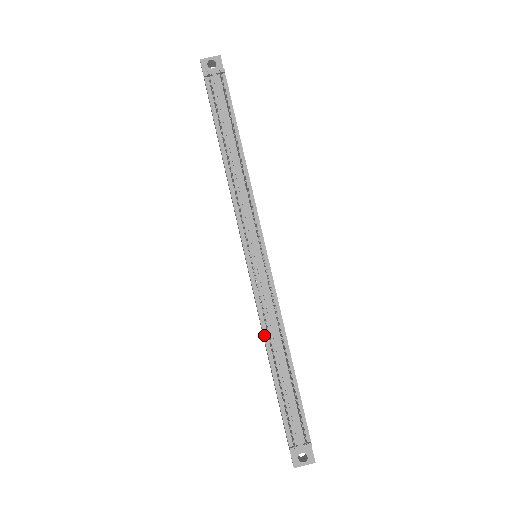
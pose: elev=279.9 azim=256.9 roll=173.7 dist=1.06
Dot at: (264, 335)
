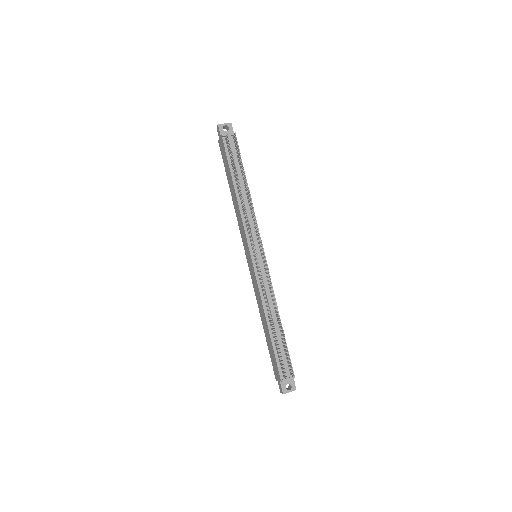
Dot at: (264, 307)
